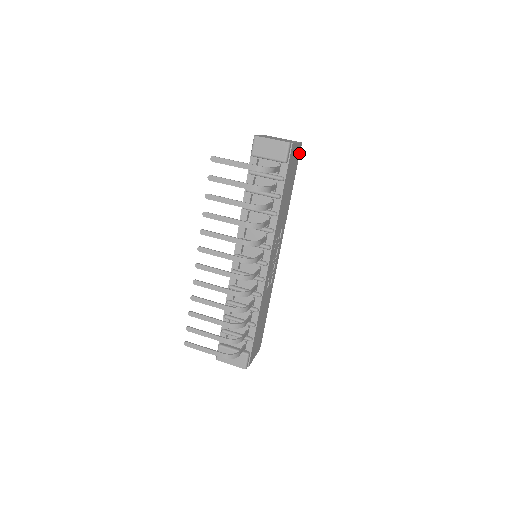
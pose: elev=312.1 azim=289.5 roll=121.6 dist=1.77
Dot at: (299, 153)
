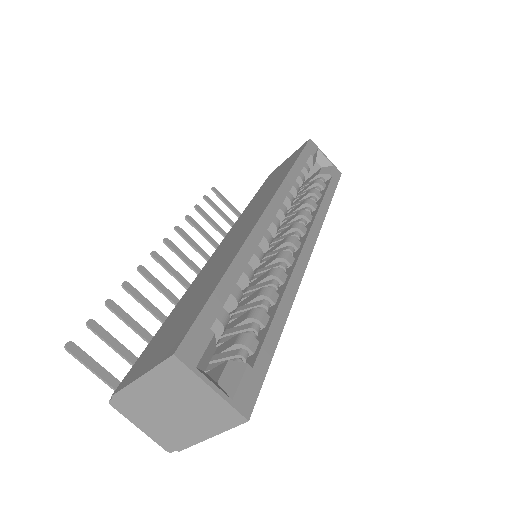
Dot at: (253, 399)
